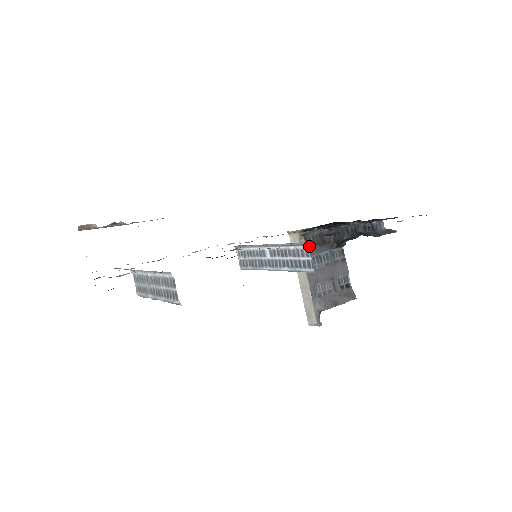
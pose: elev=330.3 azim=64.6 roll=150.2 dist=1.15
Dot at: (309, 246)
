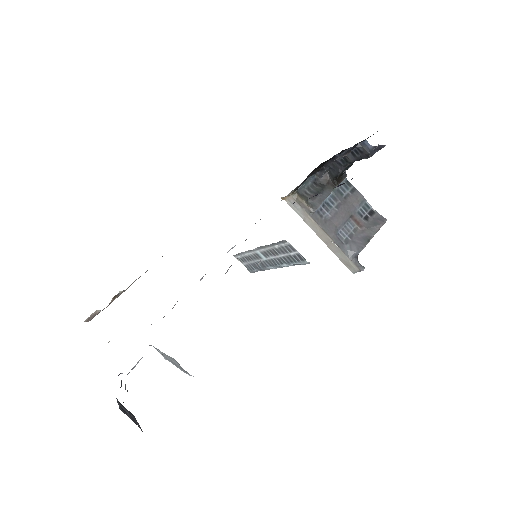
Dot at: (309, 201)
